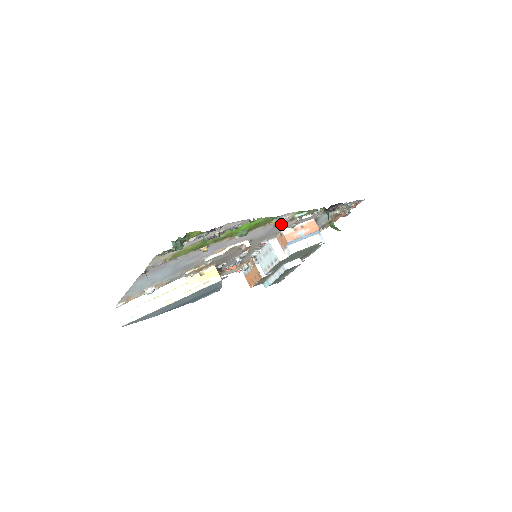
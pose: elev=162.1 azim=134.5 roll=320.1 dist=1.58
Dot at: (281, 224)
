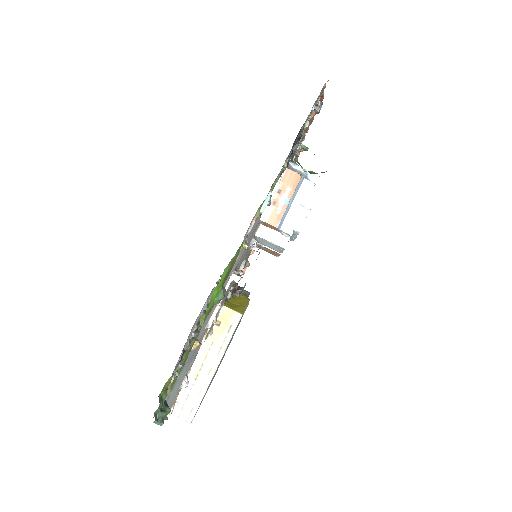
Dot at: (253, 225)
